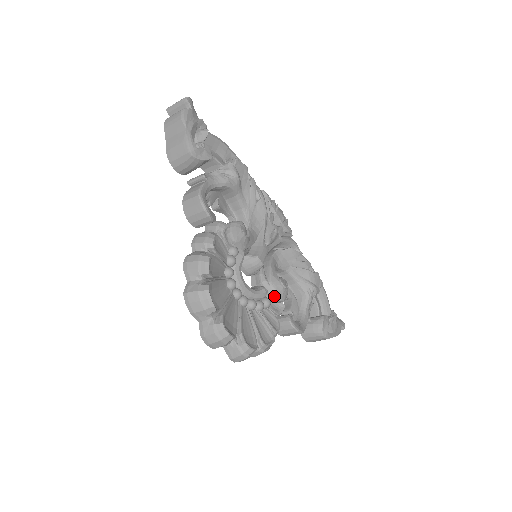
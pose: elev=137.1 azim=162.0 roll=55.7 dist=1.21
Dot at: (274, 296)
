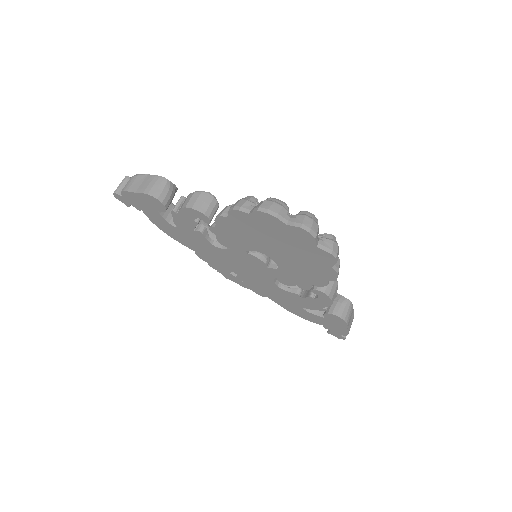
Dot at: occluded
